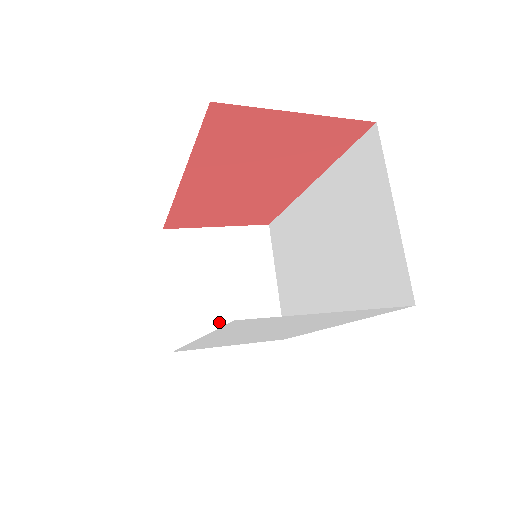
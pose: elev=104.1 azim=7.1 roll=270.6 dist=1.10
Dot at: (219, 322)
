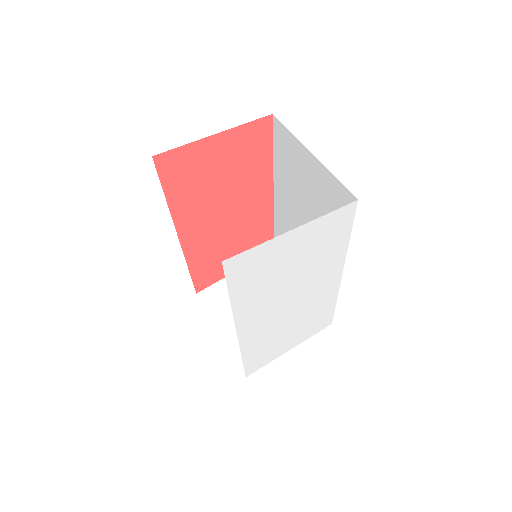
Dot at: occluded
